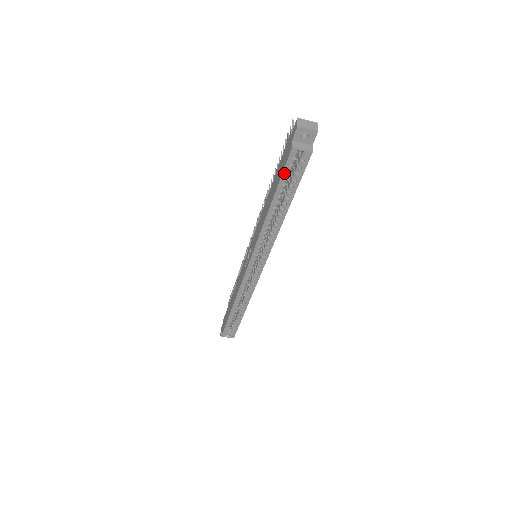
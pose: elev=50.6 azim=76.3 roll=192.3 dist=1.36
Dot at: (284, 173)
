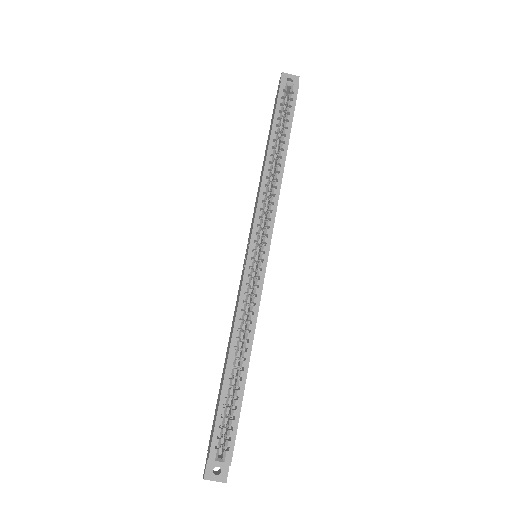
Dot at: (278, 106)
